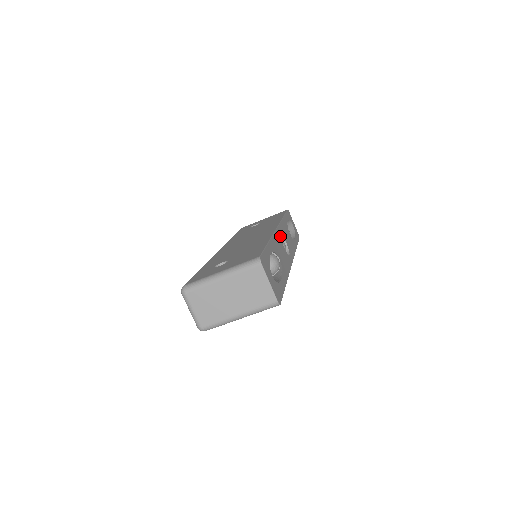
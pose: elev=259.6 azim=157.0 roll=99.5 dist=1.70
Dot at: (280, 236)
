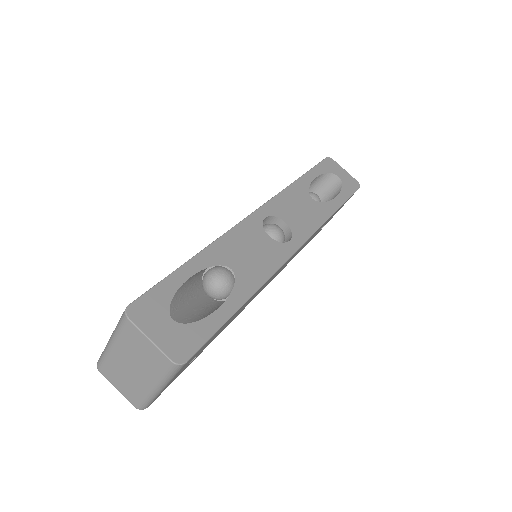
Dot at: (260, 222)
